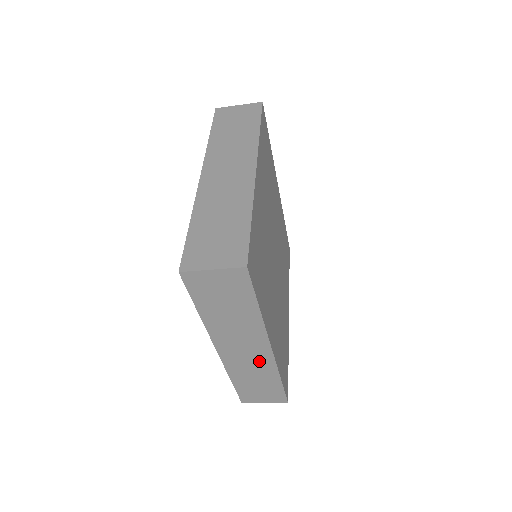
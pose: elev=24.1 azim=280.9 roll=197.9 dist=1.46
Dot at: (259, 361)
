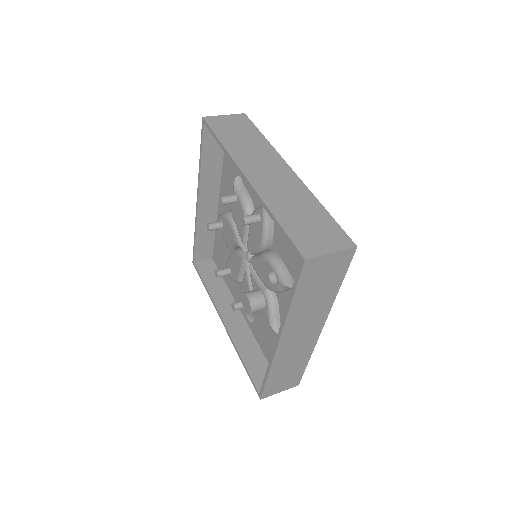
Dot at: occluded
